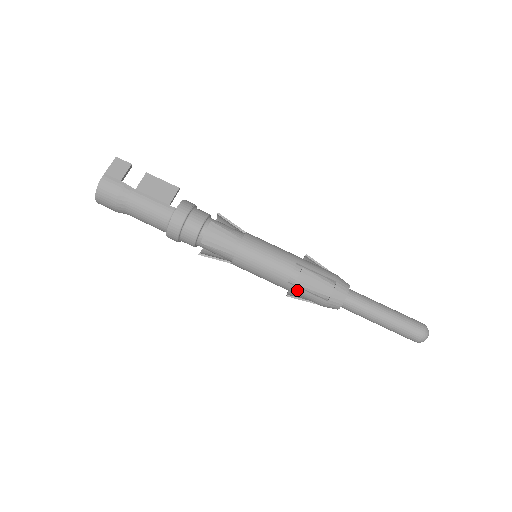
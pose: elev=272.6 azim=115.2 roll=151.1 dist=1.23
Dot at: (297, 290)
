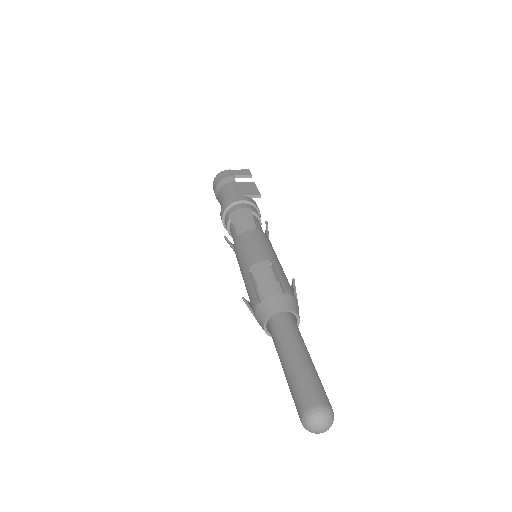
Dot at: (249, 284)
